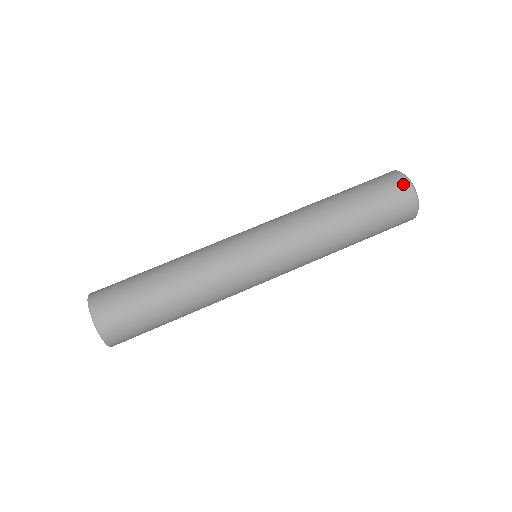
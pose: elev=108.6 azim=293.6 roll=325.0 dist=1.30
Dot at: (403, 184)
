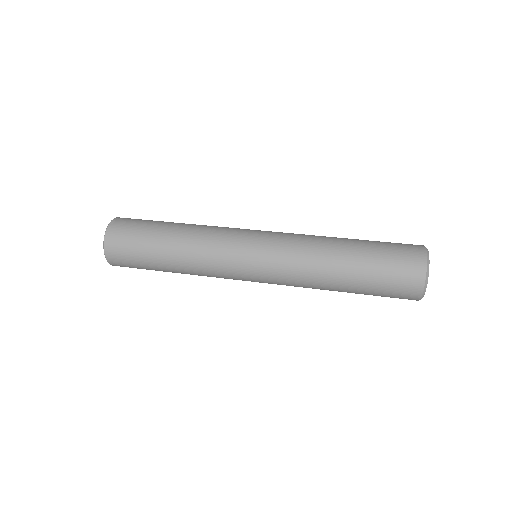
Dot at: (417, 246)
